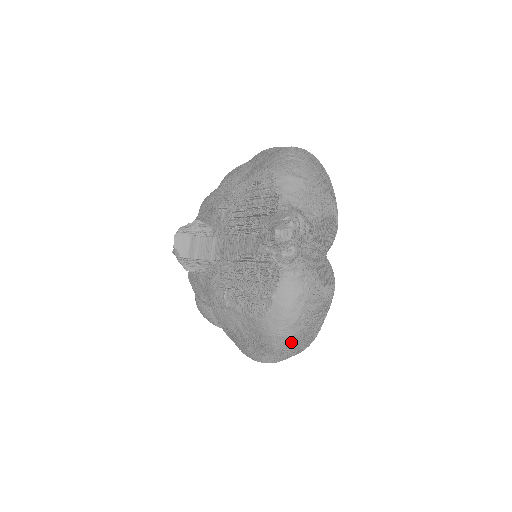
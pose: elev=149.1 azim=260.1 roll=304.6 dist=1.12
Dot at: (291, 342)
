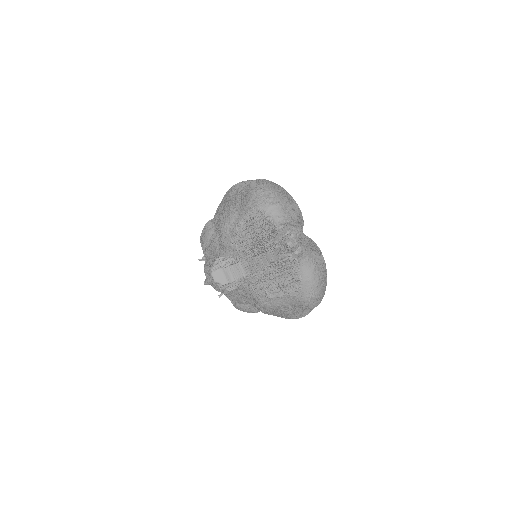
Dot at: (320, 296)
